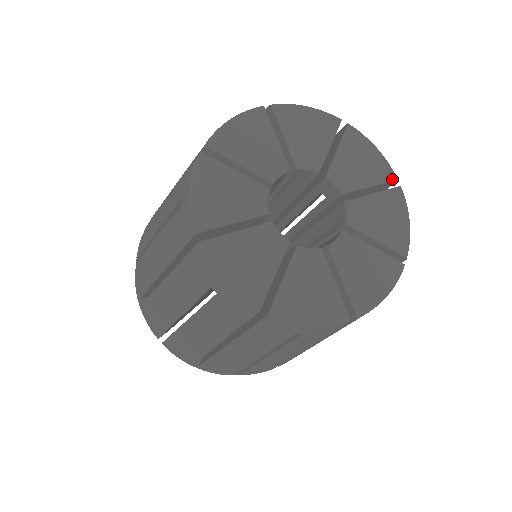
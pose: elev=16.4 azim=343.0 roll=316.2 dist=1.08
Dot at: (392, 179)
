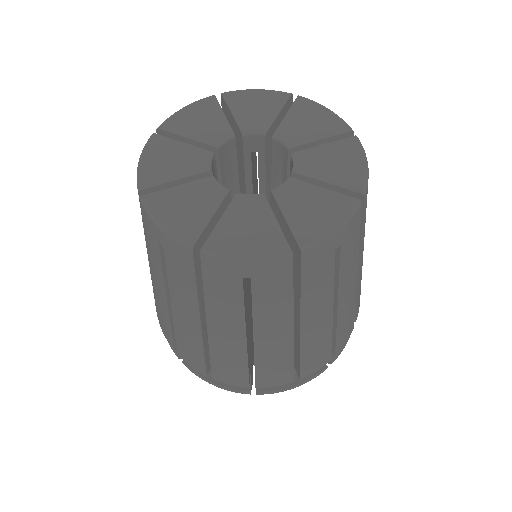
Dot at: (288, 97)
